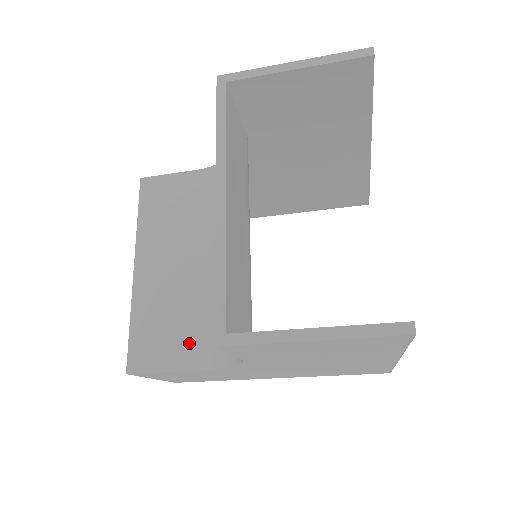
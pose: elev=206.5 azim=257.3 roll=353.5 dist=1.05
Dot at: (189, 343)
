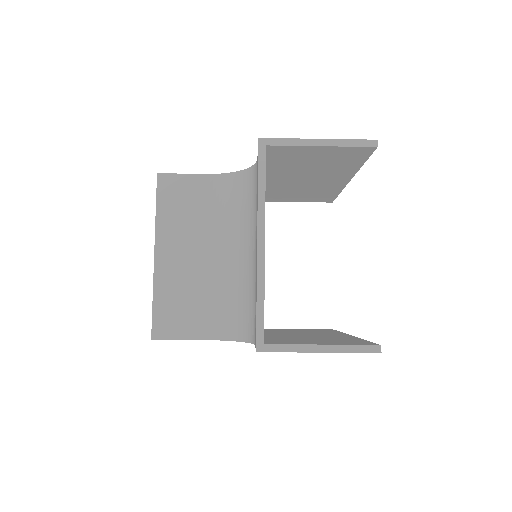
Dot at: (202, 319)
